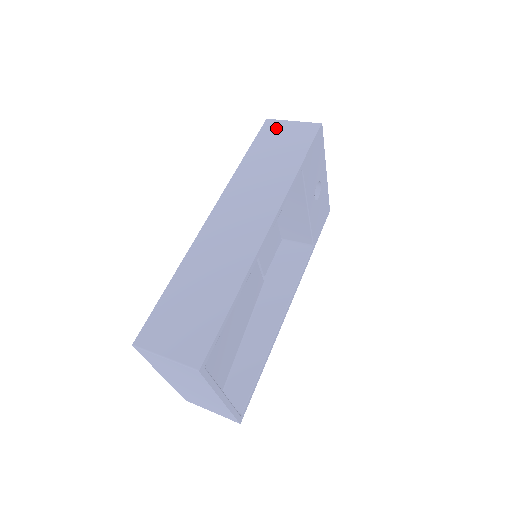
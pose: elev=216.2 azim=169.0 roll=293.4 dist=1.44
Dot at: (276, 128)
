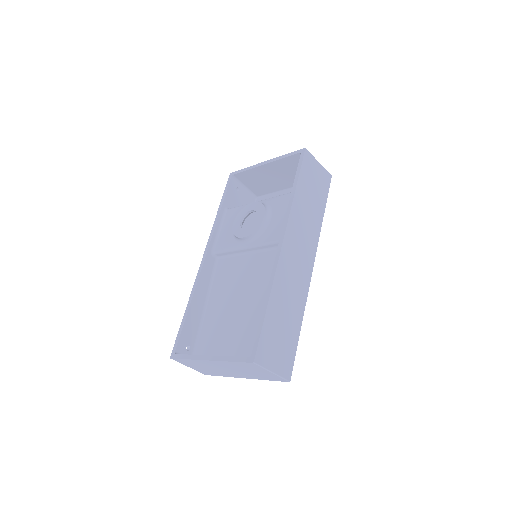
Dot at: (311, 164)
